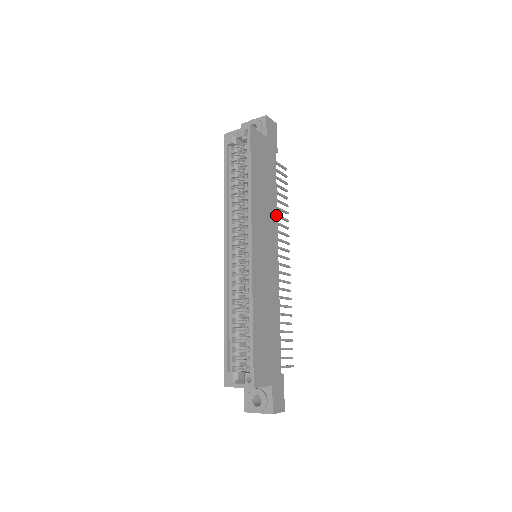
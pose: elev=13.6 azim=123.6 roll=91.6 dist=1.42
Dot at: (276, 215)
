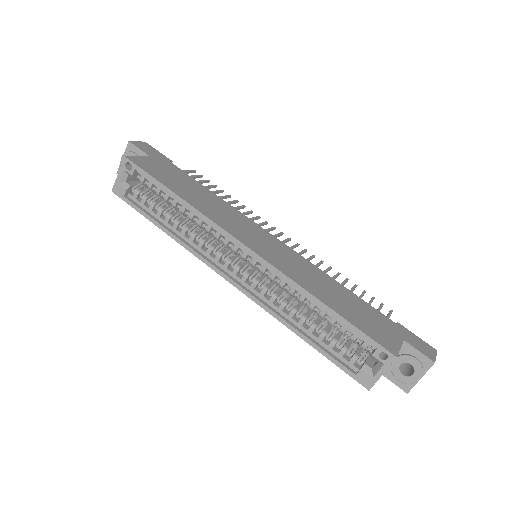
Dot at: (231, 207)
